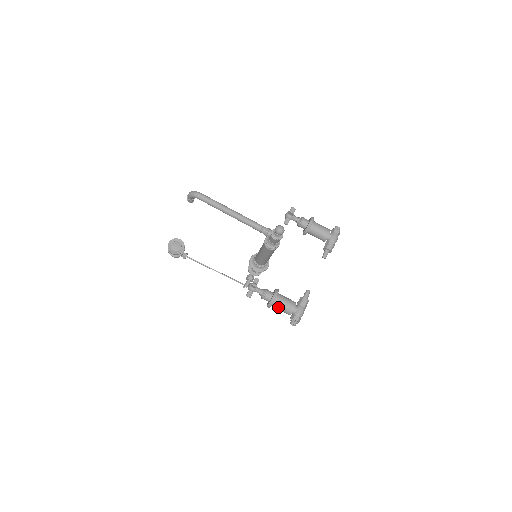
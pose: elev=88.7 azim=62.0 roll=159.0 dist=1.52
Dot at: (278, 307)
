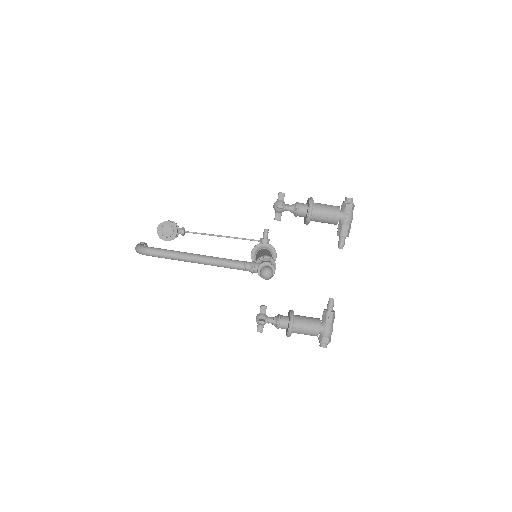
Dot at: occluded
